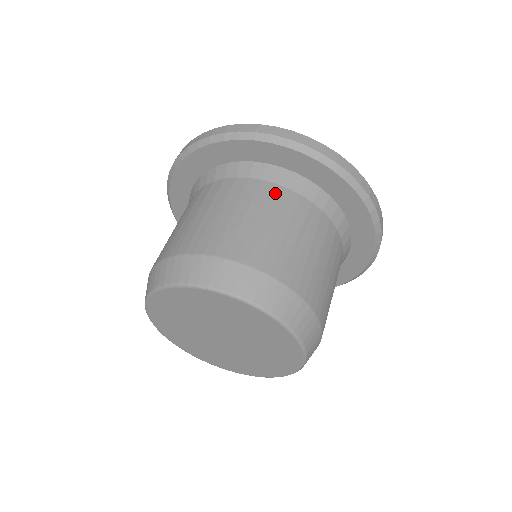
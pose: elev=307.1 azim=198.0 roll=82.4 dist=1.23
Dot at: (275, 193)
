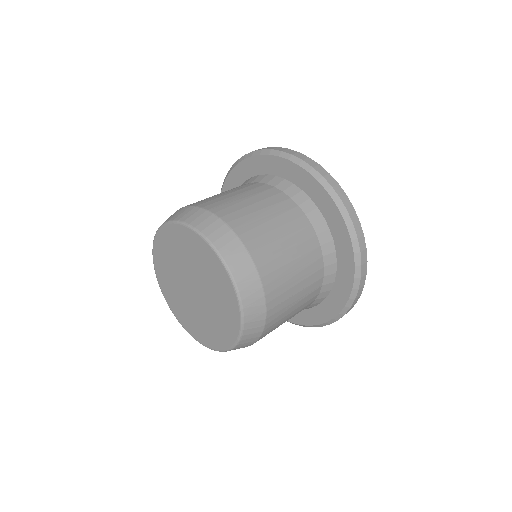
Dot at: occluded
